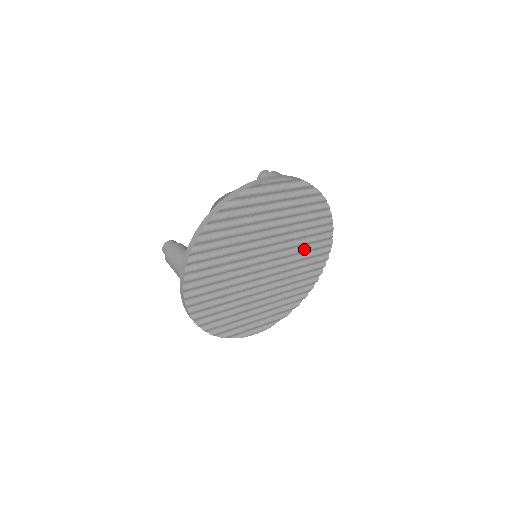
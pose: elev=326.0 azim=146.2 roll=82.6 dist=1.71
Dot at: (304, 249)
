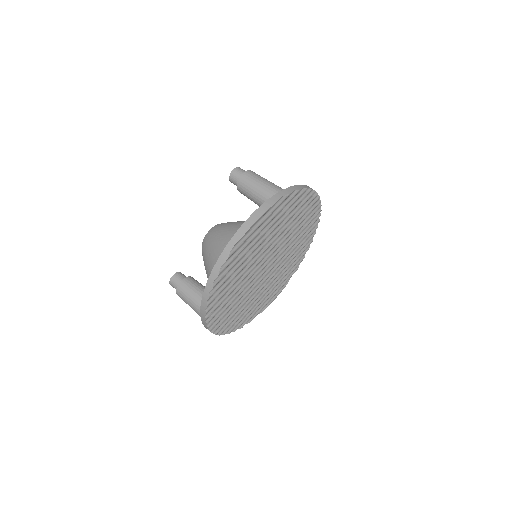
Dot at: (298, 230)
